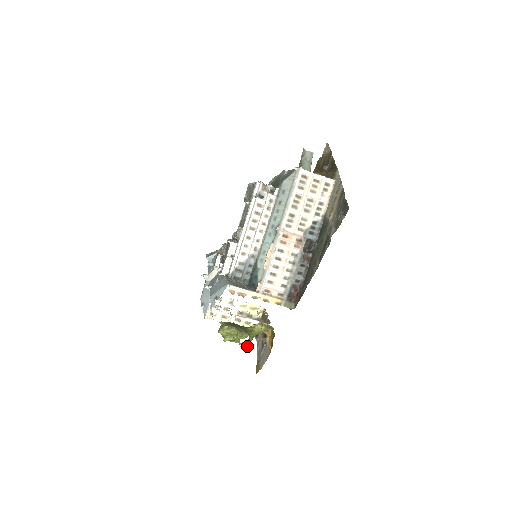
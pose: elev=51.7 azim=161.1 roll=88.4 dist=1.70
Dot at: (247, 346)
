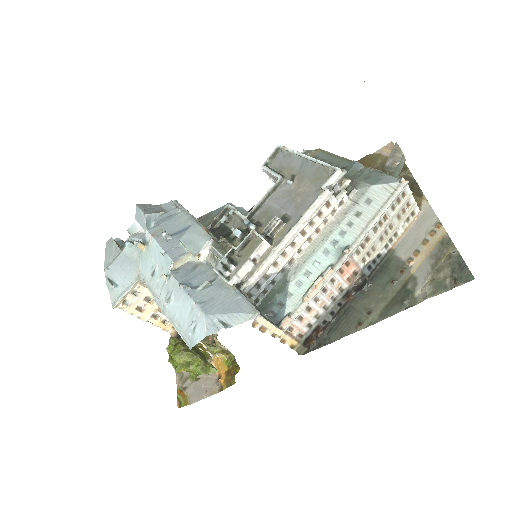
Dot at: occluded
